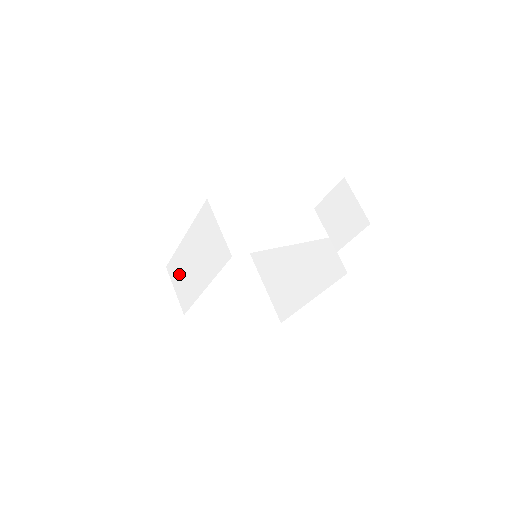
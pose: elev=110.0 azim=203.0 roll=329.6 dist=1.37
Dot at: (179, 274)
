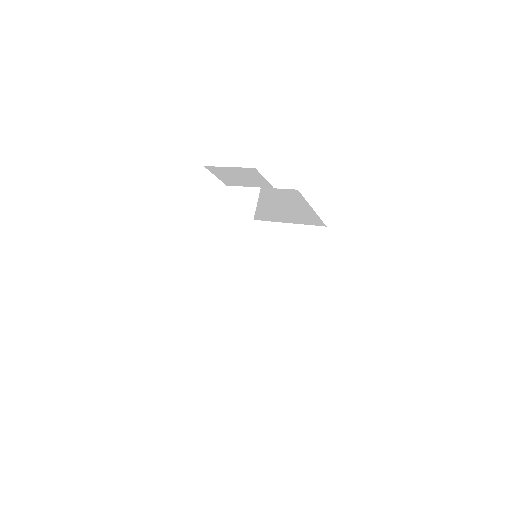
Dot at: (204, 286)
